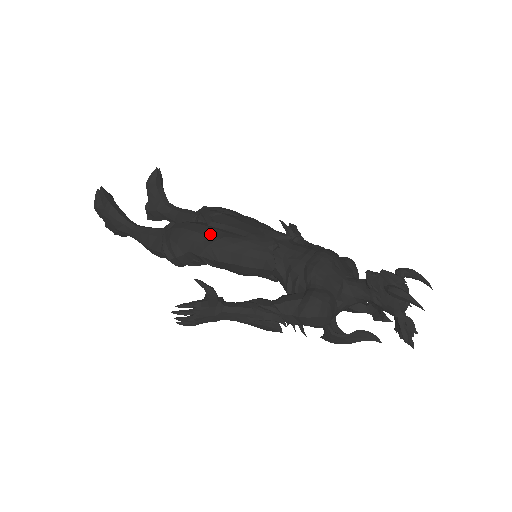
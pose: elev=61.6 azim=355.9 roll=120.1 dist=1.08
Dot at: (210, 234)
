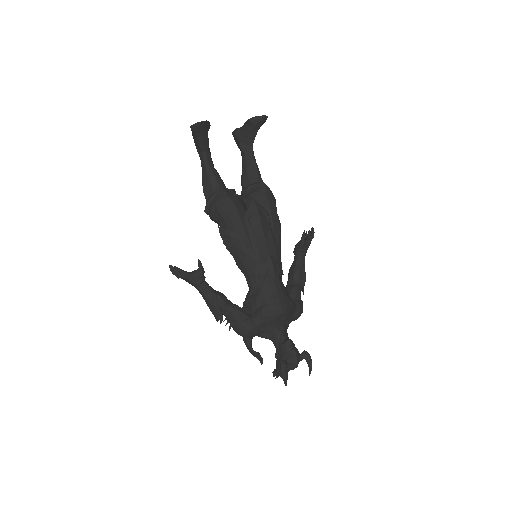
Dot at: (237, 230)
